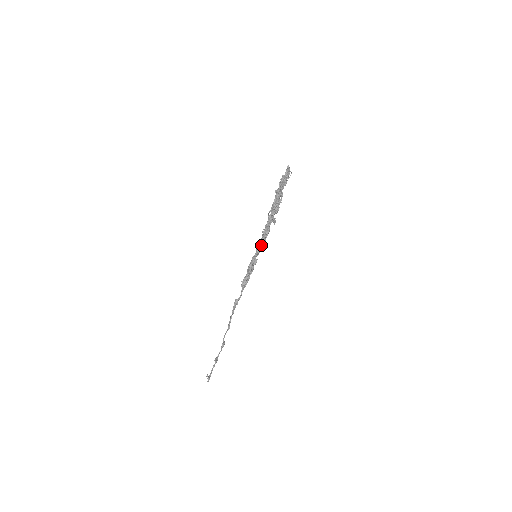
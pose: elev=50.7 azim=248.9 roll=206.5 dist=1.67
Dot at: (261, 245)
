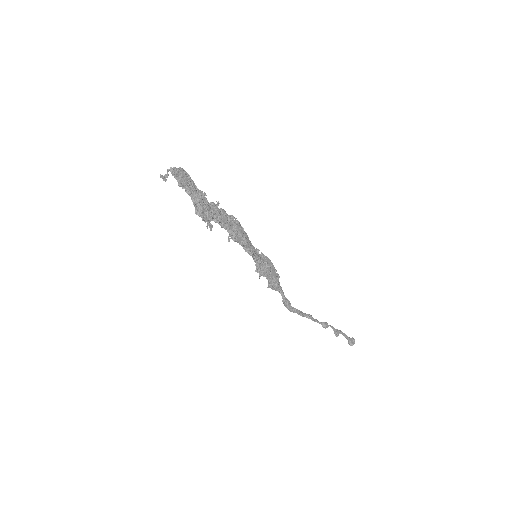
Dot at: (246, 247)
